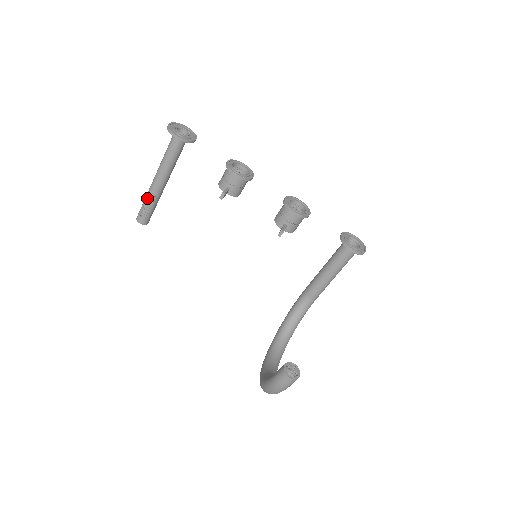
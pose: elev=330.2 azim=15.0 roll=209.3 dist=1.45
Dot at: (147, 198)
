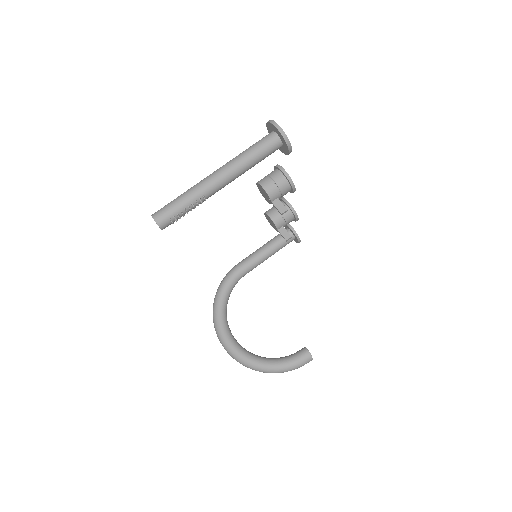
Dot at: (196, 201)
